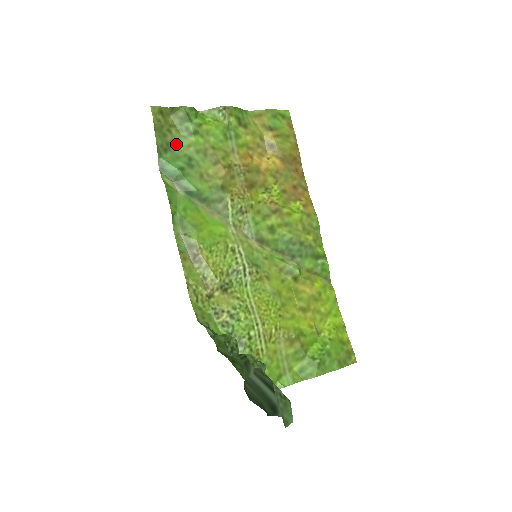
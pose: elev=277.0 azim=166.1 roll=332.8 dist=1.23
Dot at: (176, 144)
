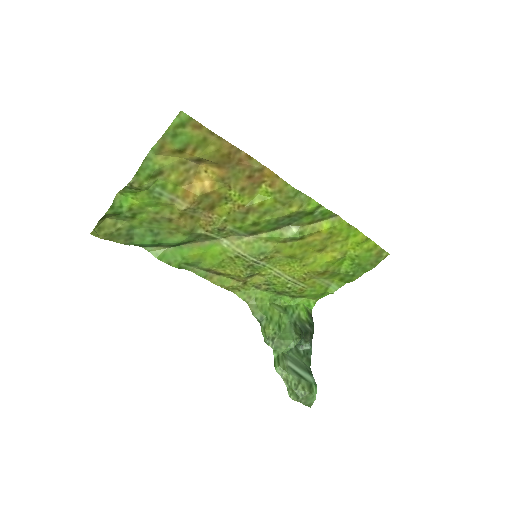
Dot at: (132, 228)
